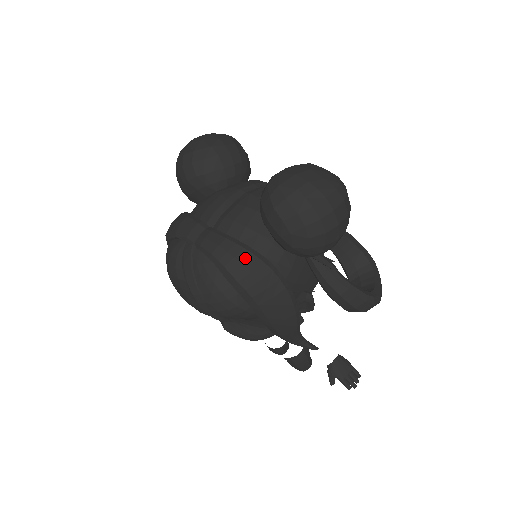
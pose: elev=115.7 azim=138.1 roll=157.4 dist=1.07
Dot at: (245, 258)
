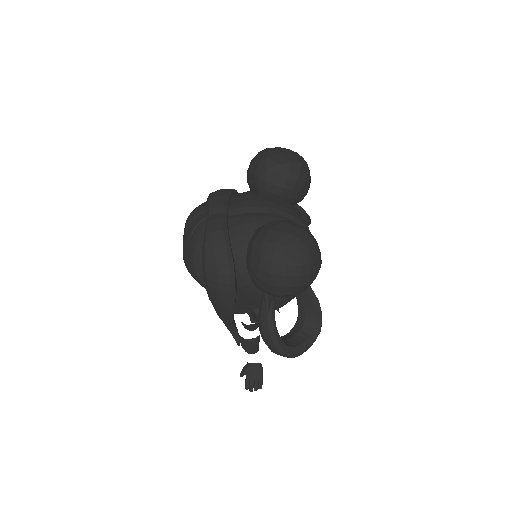
Dot at: (220, 253)
